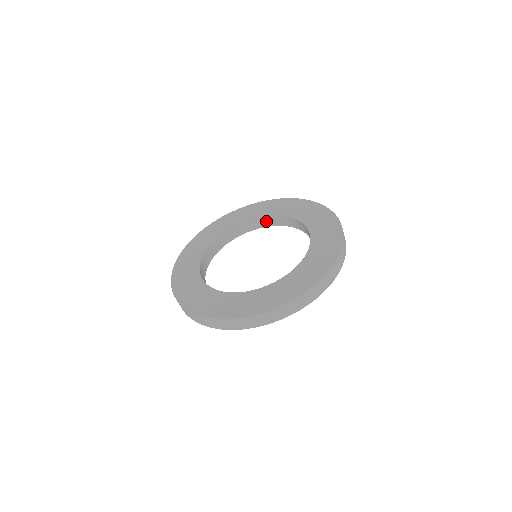
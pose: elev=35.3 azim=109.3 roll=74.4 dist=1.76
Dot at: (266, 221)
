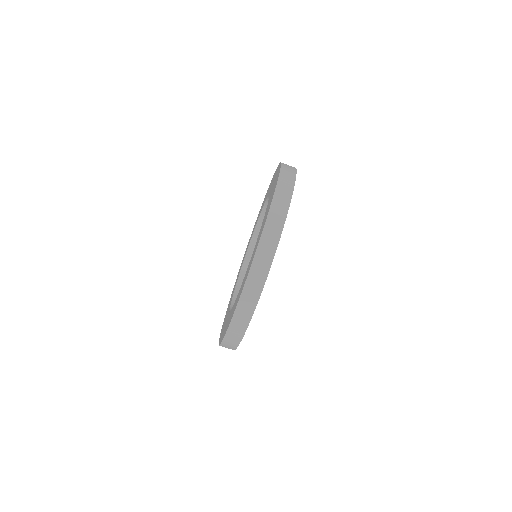
Dot at: occluded
